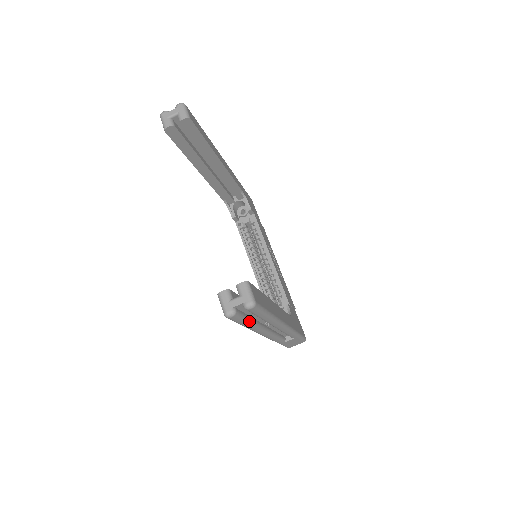
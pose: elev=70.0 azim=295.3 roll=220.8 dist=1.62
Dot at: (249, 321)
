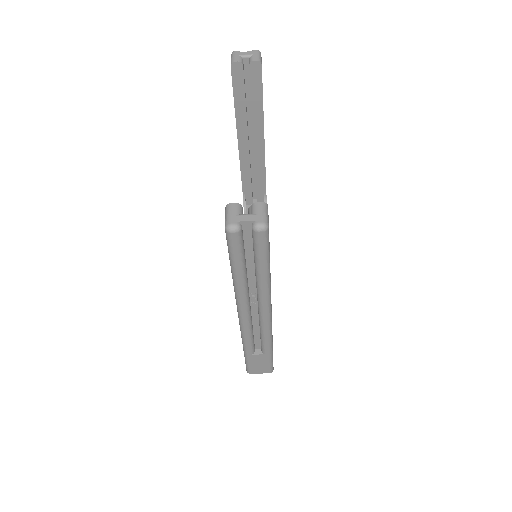
Dot at: (243, 265)
